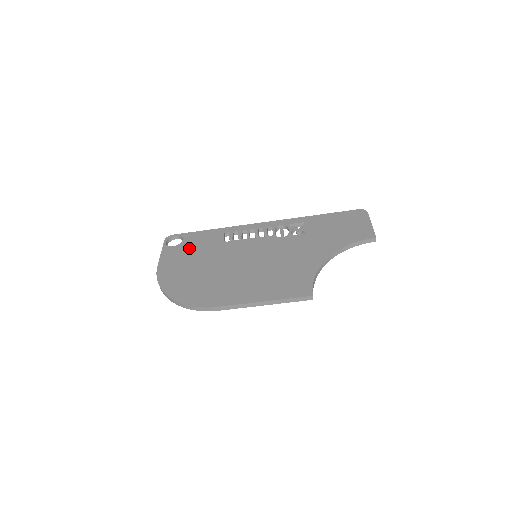
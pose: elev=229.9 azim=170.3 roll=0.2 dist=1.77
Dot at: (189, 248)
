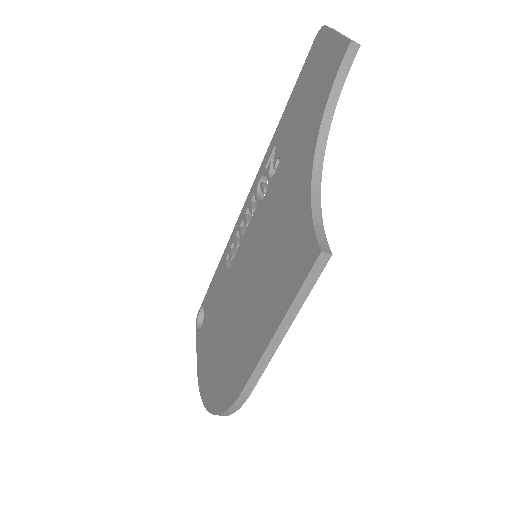
Dot at: (209, 316)
